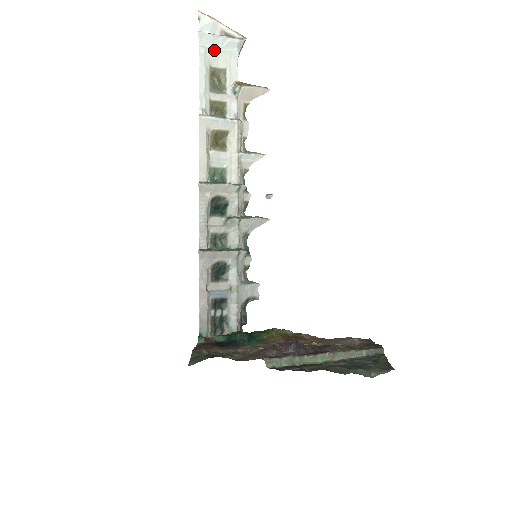
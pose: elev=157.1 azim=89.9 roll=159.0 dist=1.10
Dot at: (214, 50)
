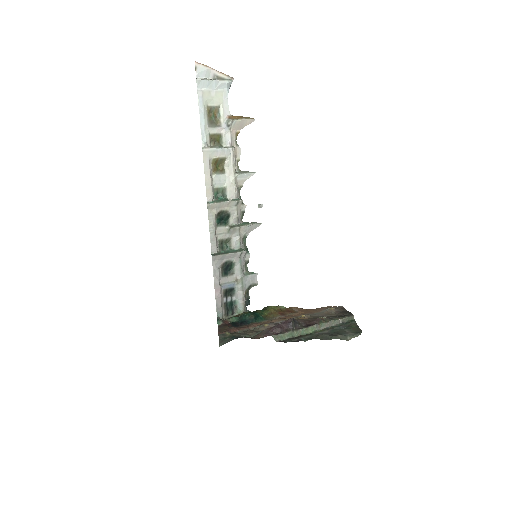
Dot at: (209, 92)
